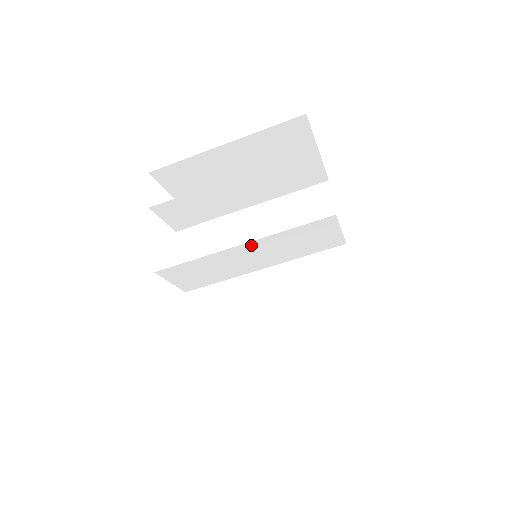
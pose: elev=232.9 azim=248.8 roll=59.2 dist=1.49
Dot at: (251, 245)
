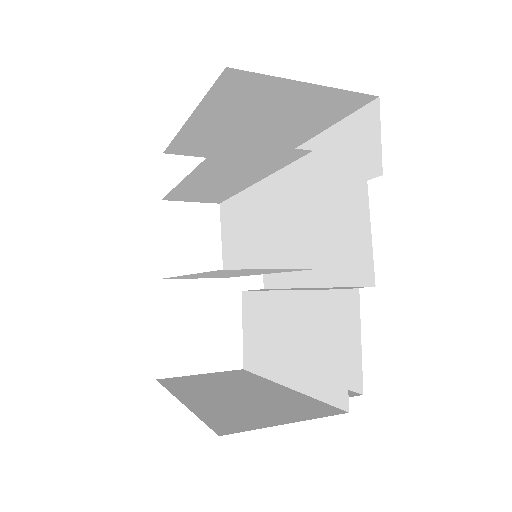
Dot at: occluded
